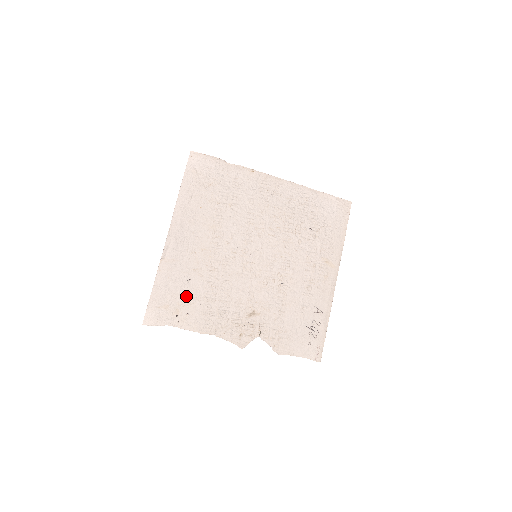
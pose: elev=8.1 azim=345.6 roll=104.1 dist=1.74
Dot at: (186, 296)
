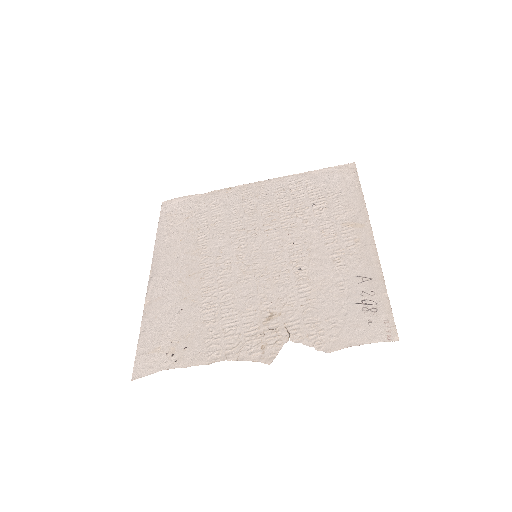
Dot at: (180, 329)
